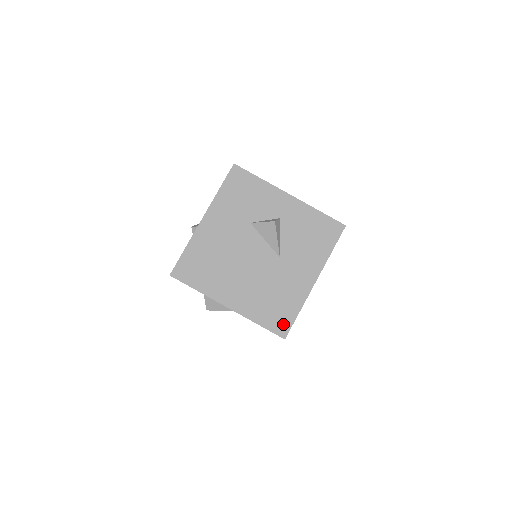
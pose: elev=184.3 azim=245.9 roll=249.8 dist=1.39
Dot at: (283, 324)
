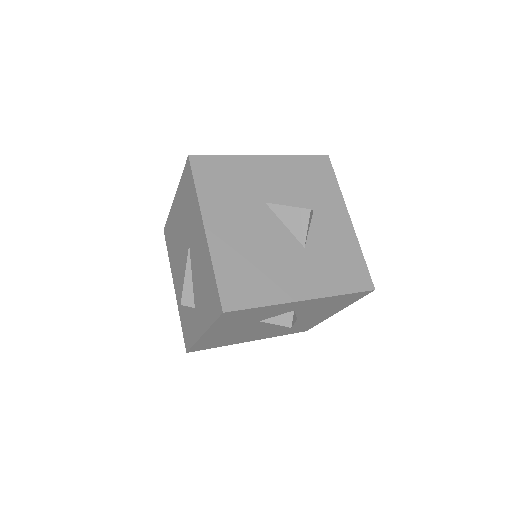
Dot at: (304, 330)
